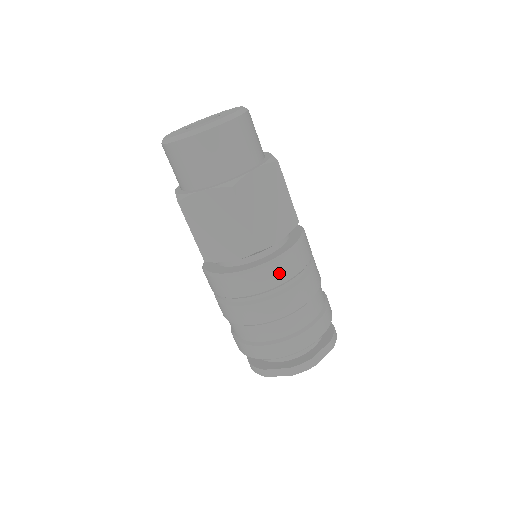
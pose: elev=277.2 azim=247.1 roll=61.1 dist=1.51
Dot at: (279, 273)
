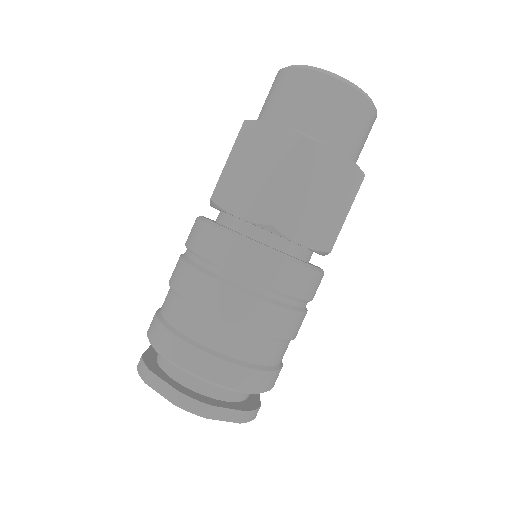
Dot at: (270, 270)
